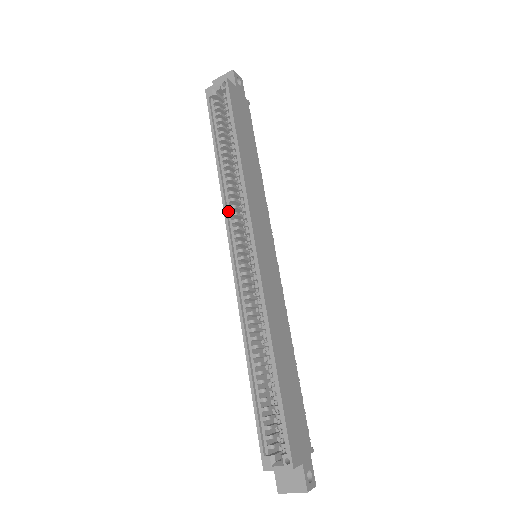
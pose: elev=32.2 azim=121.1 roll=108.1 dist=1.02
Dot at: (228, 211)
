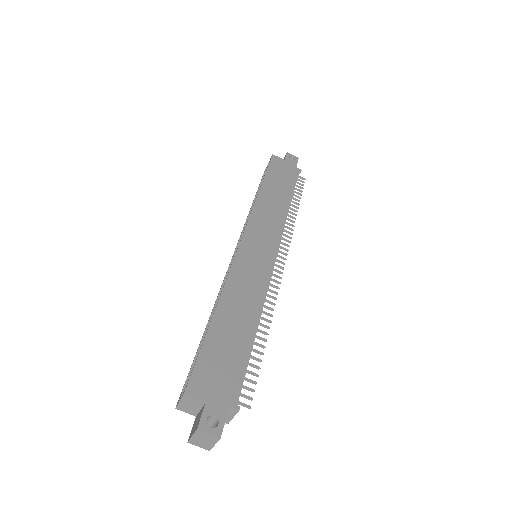
Dot at: occluded
